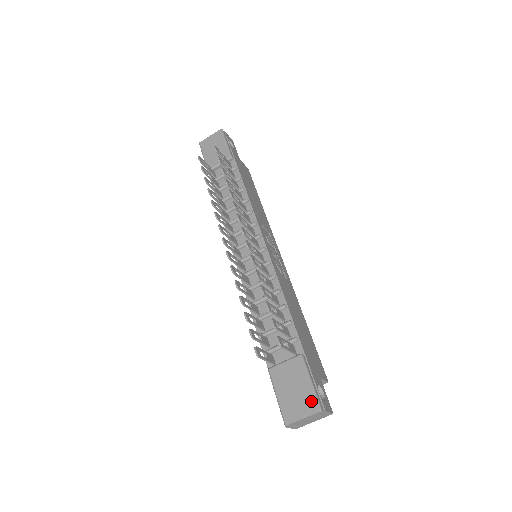
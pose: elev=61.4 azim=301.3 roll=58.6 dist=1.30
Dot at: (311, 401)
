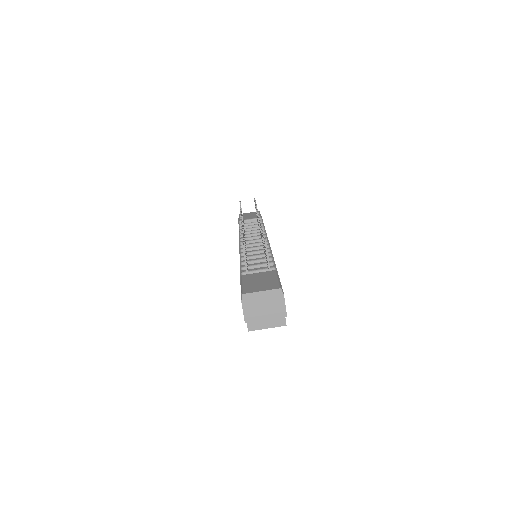
Dot at: (274, 285)
